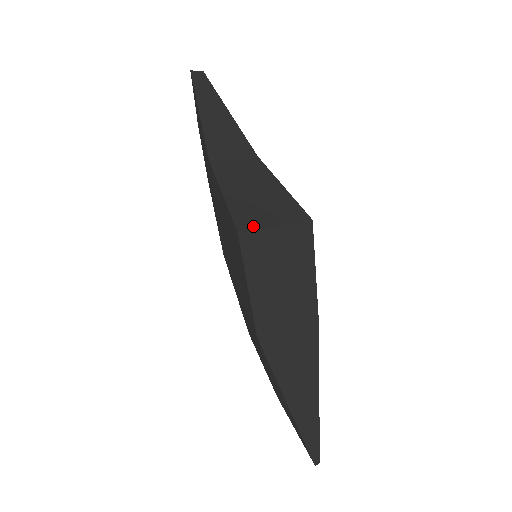
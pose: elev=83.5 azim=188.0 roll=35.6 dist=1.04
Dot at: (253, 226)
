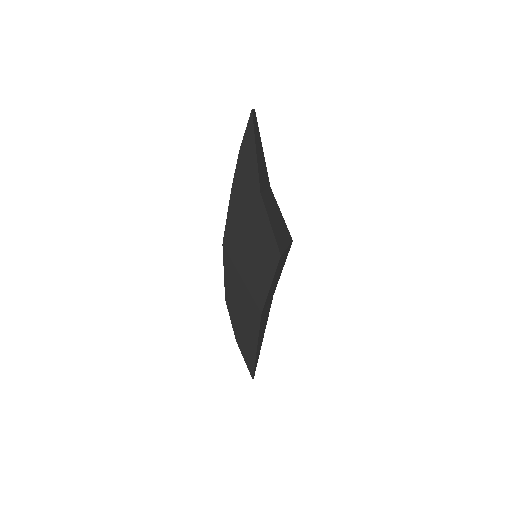
Dot at: (283, 249)
